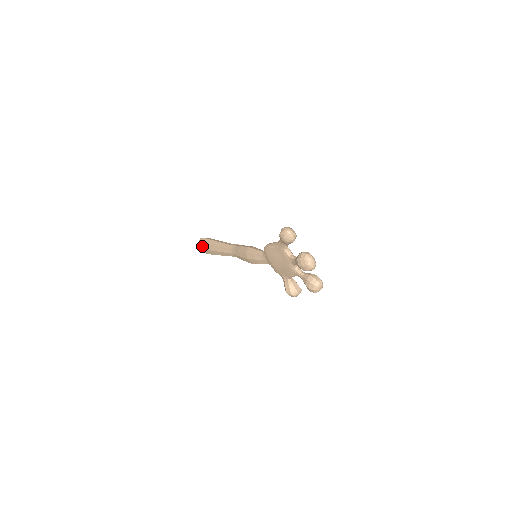
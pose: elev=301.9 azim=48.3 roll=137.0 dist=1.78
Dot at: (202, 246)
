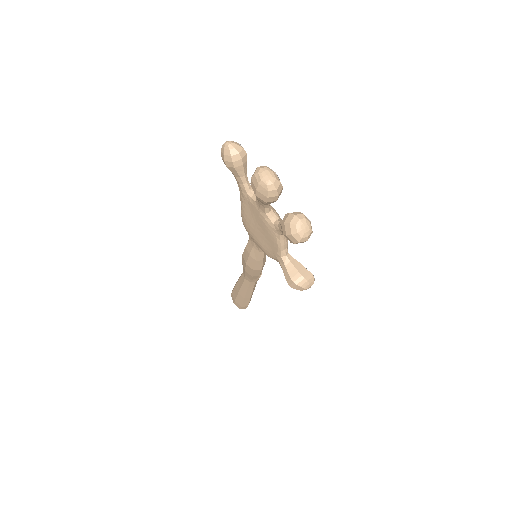
Dot at: (233, 298)
